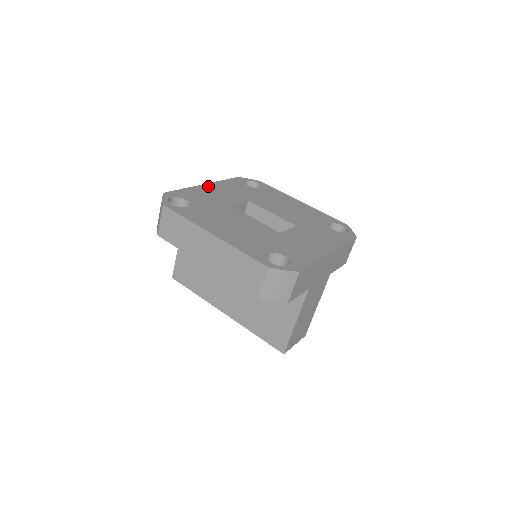
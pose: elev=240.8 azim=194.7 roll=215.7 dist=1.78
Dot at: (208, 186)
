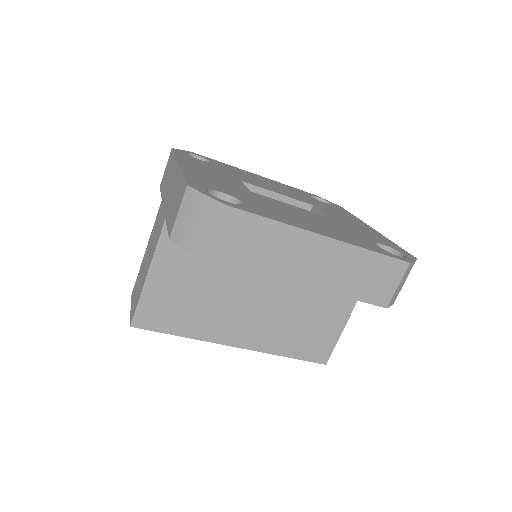
Dot at: (187, 166)
